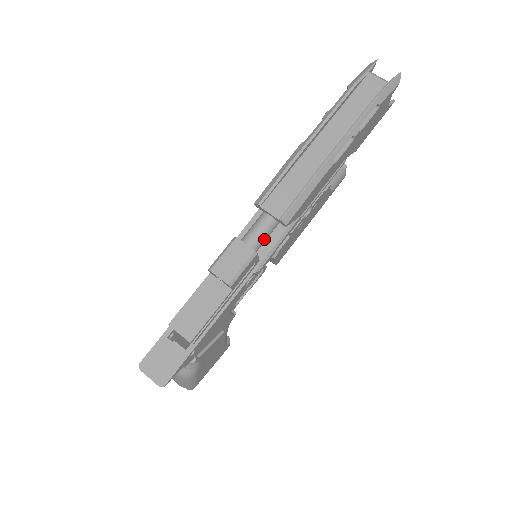
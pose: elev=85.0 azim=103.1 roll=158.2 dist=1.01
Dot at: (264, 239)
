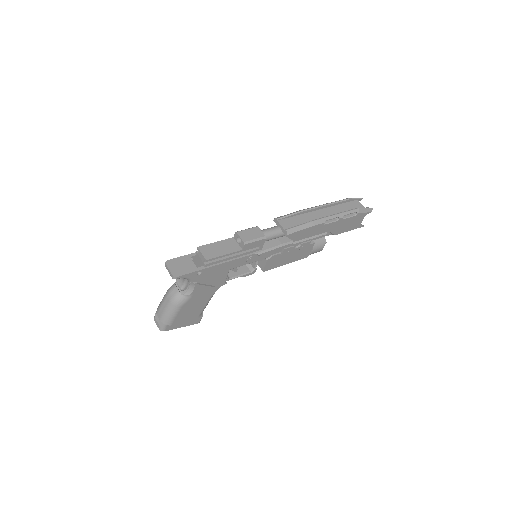
Dot at: (271, 237)
